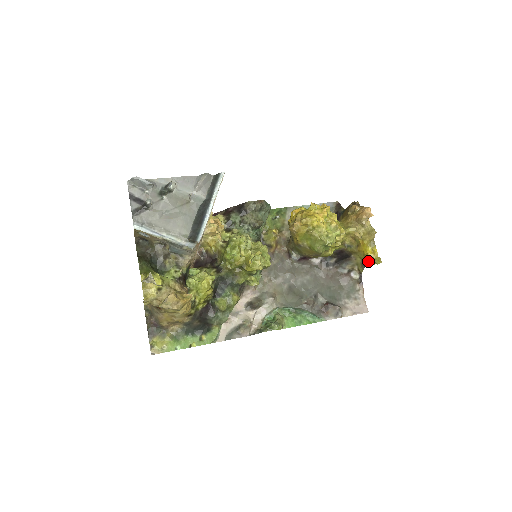
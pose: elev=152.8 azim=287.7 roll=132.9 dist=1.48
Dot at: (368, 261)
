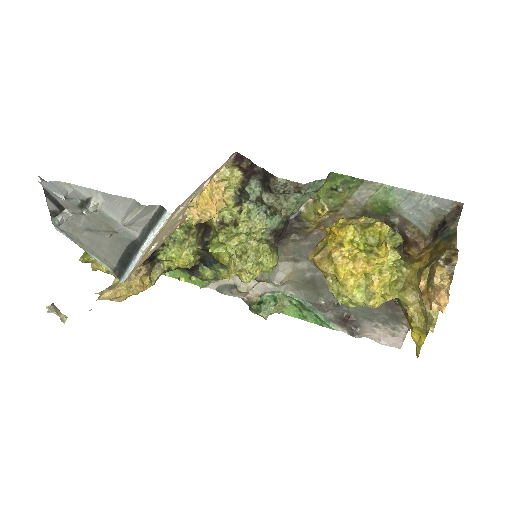
Dot at: occluded
